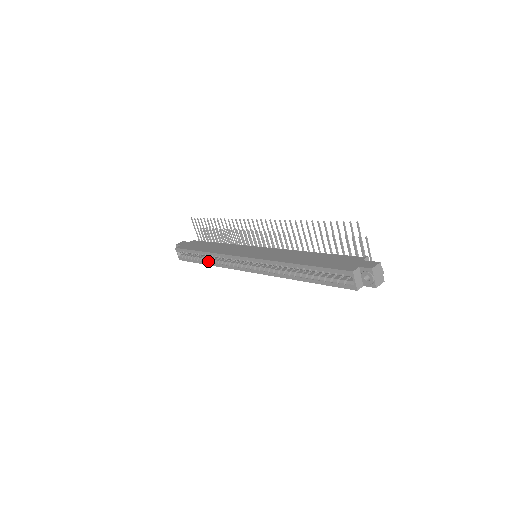
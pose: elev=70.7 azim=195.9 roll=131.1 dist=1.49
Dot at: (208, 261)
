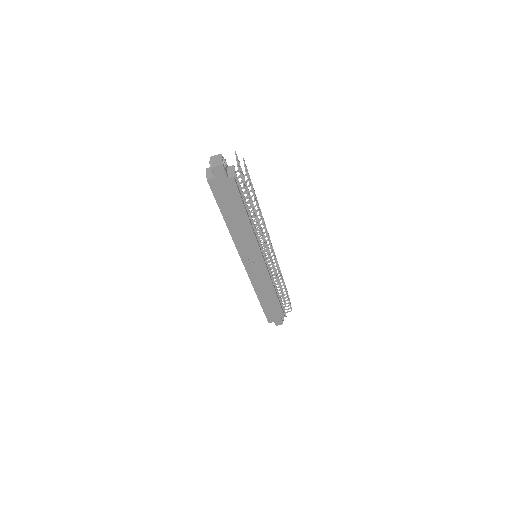
Dot at: occluded
